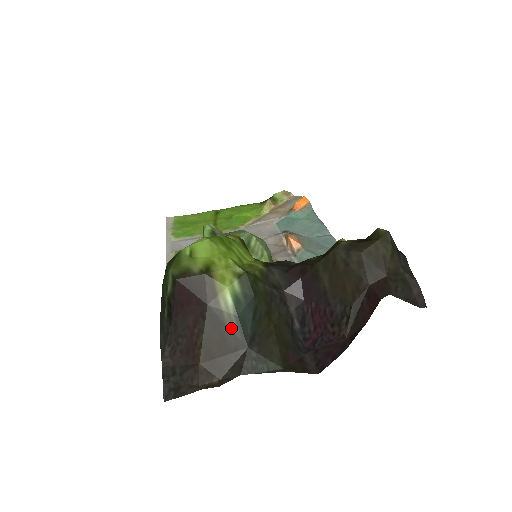
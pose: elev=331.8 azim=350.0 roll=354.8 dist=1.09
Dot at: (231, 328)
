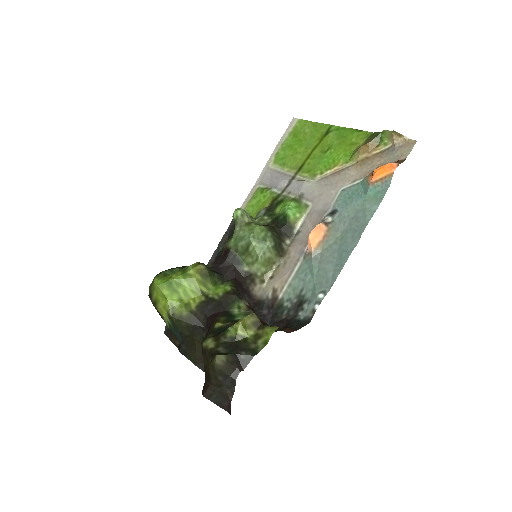
Dot at: occluded
